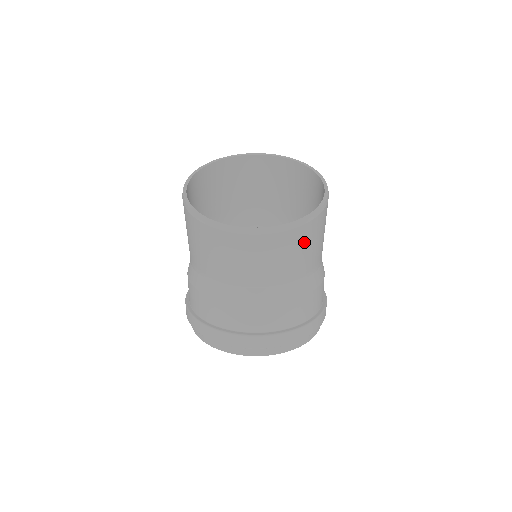
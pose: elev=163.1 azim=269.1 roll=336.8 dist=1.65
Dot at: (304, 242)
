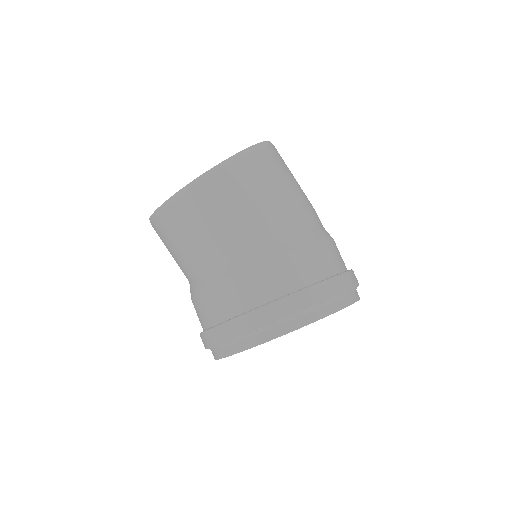
Dot at: (216, 202)
